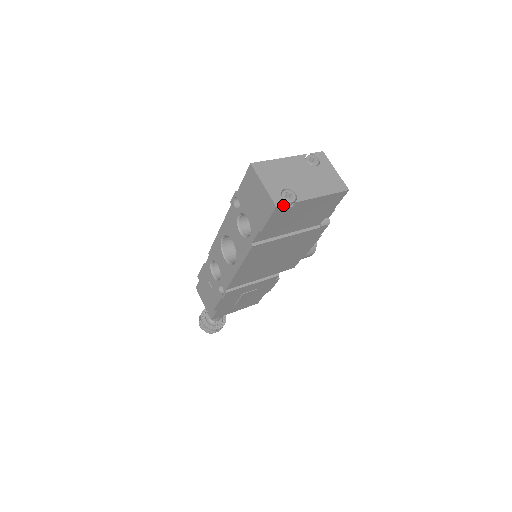
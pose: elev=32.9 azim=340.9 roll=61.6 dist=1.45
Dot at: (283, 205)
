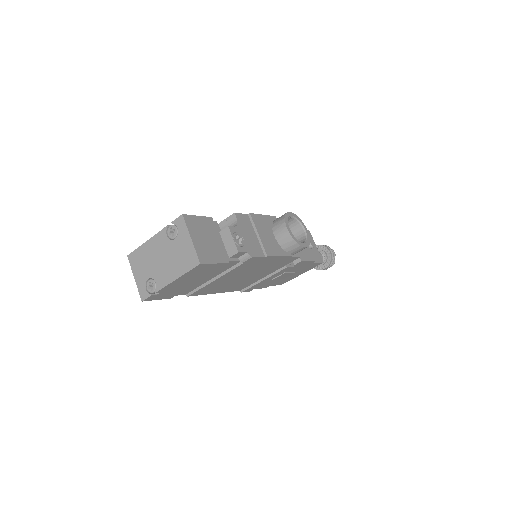
Dot at: (146, 298)
